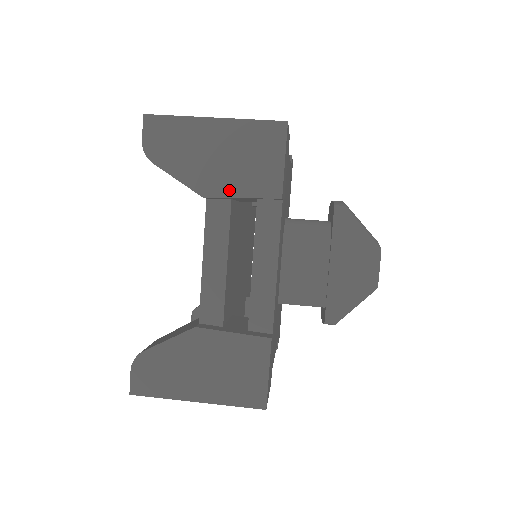
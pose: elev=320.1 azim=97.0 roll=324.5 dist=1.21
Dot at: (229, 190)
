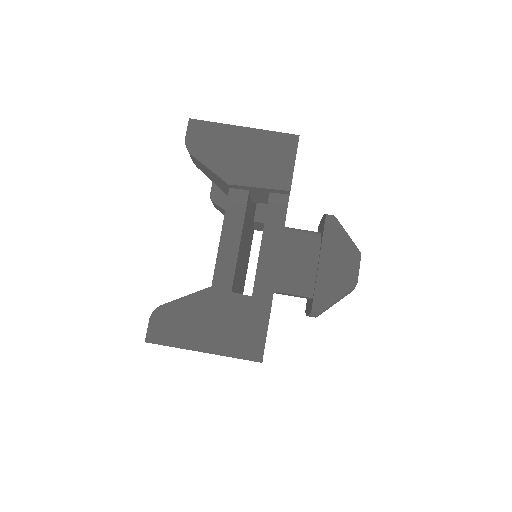
Dot at: (250, 181)
